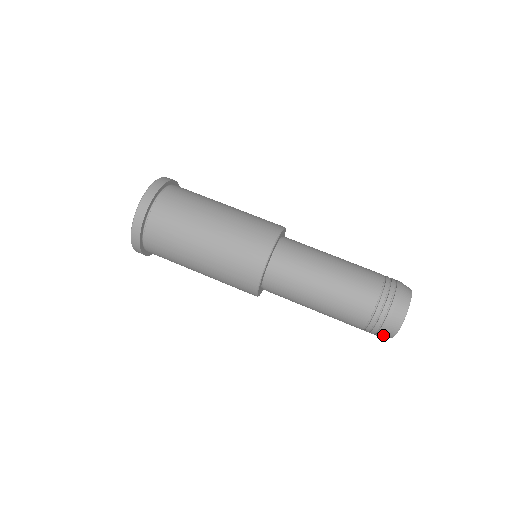
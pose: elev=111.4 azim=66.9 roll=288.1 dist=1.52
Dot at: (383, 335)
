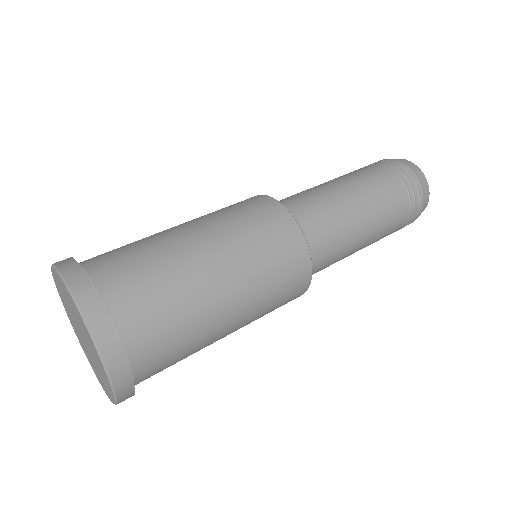
Dot at: (423, 187)
